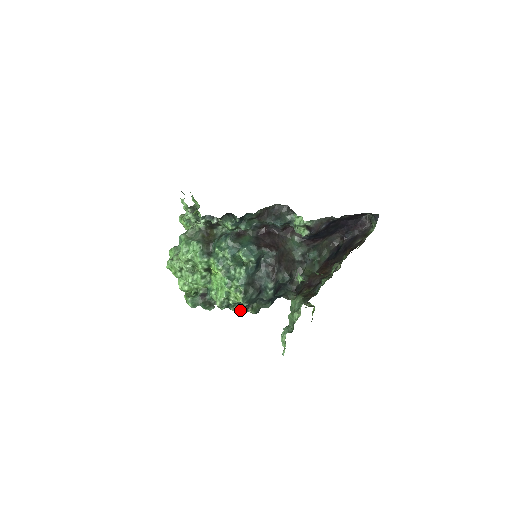
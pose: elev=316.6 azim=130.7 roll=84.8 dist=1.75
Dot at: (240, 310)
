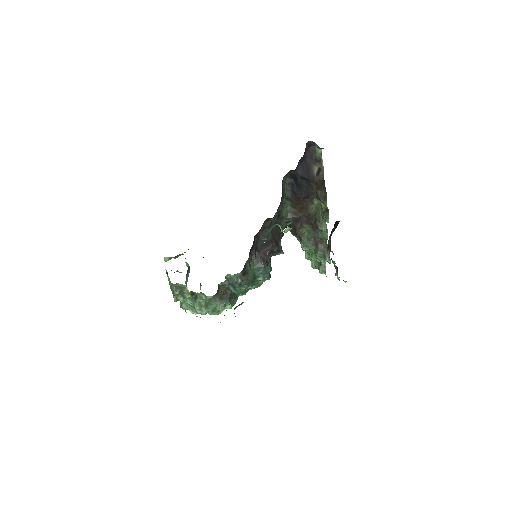
Dot at: occluded
